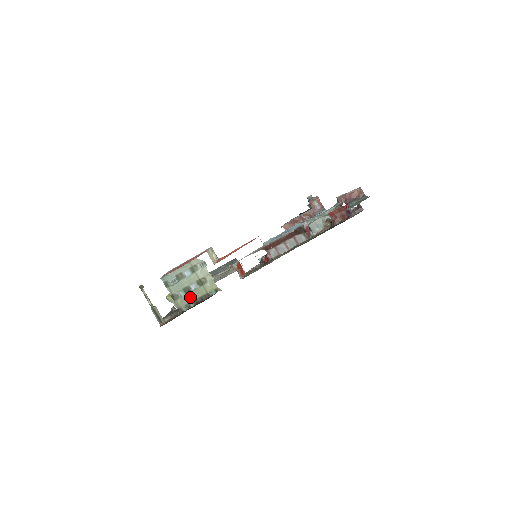
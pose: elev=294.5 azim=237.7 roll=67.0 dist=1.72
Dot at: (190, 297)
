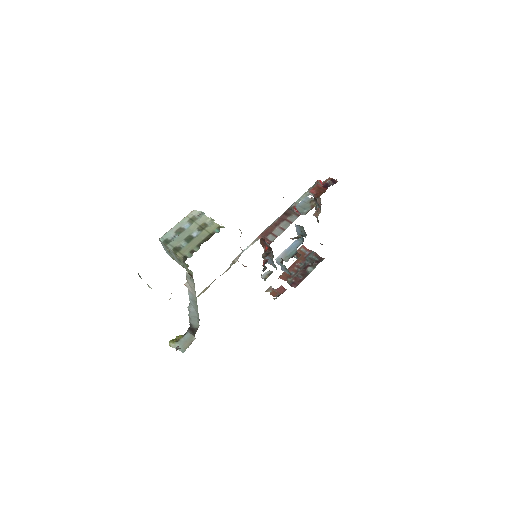
Dot at: (193, 243)
